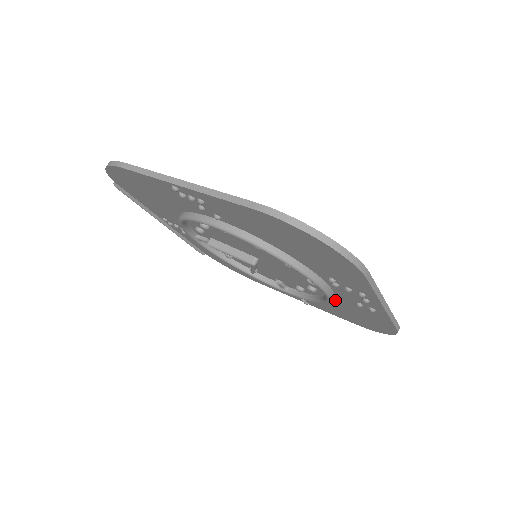
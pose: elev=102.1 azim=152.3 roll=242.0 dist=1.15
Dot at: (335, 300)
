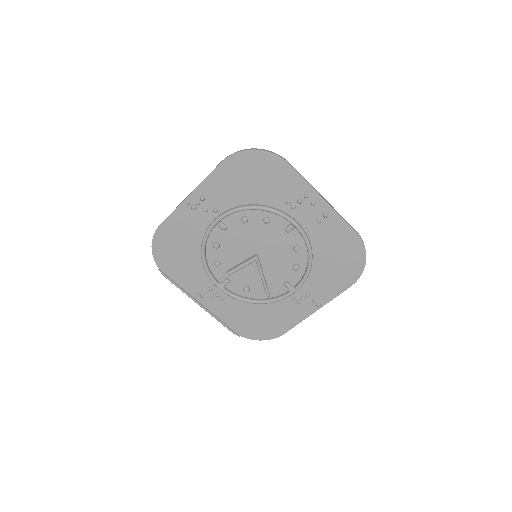
Dot at: (314, 247)
